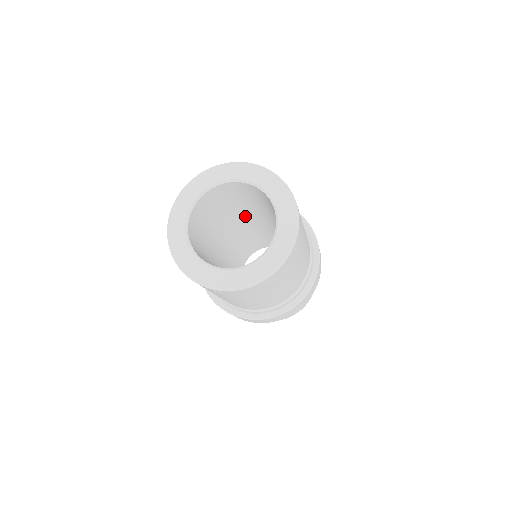
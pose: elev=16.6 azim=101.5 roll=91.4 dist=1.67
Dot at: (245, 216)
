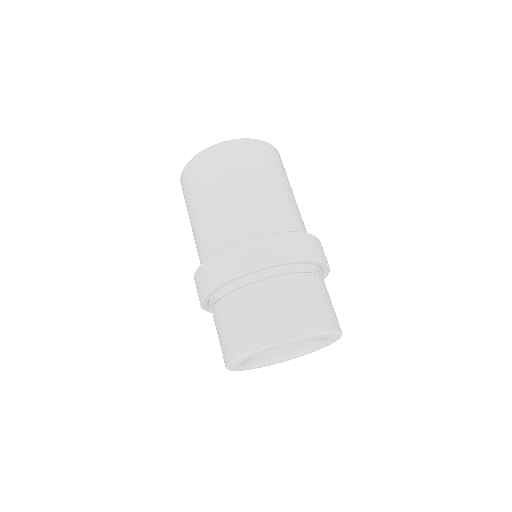
Dot at: occluded
